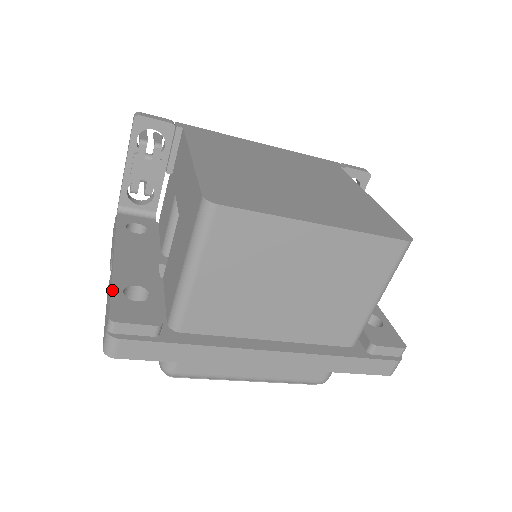
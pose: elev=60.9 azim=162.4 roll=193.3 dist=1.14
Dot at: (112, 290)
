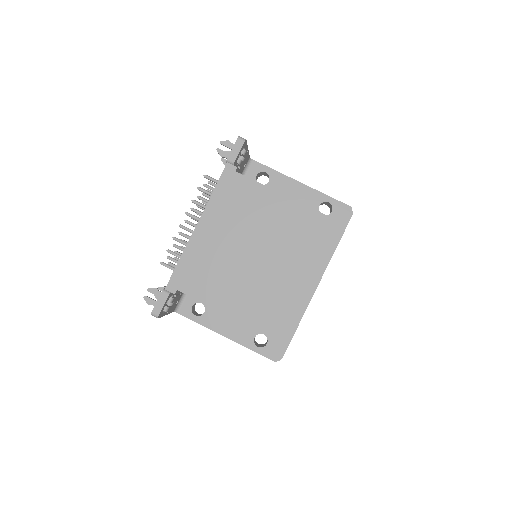
Dot at: occluded
